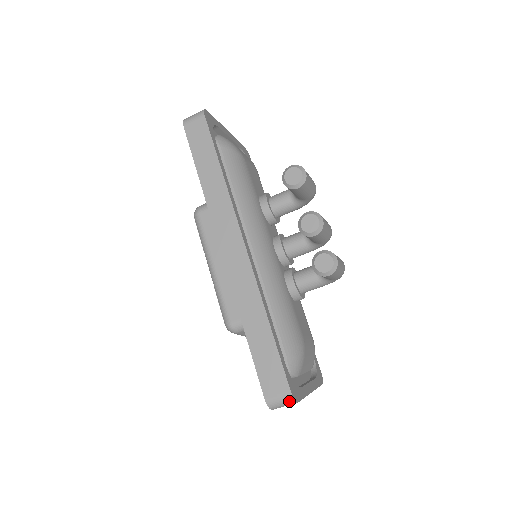
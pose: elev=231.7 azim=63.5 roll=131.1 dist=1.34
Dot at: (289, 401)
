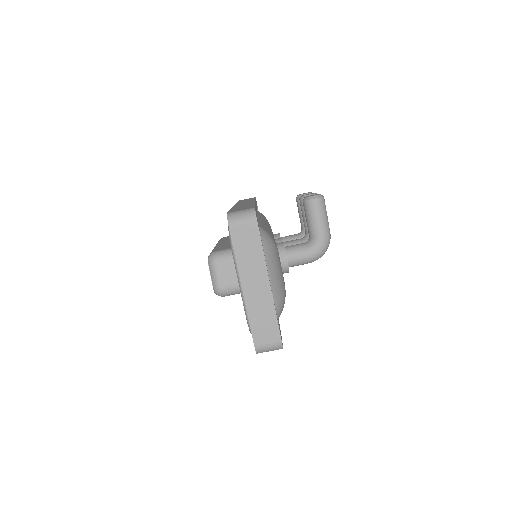
Dot at: (250, 213)
